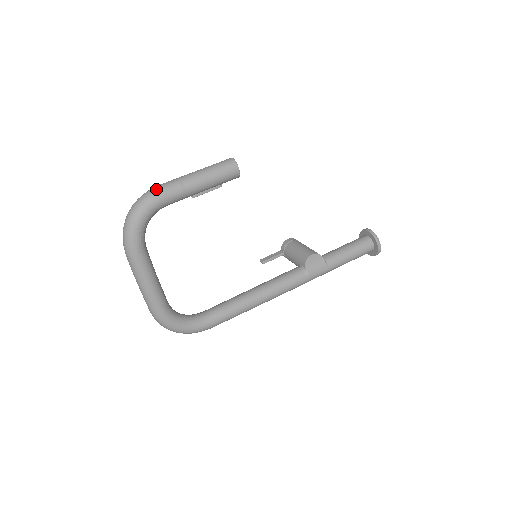
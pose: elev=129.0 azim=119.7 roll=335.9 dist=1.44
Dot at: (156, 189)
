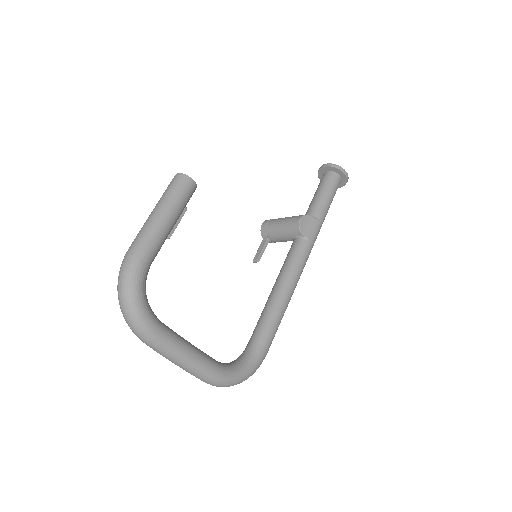
Dot at: (130, 254)
